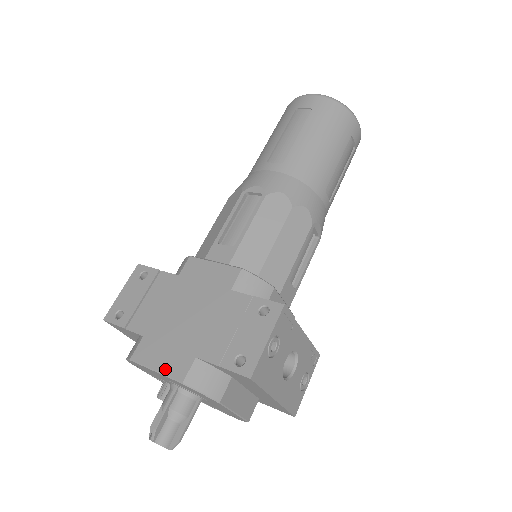
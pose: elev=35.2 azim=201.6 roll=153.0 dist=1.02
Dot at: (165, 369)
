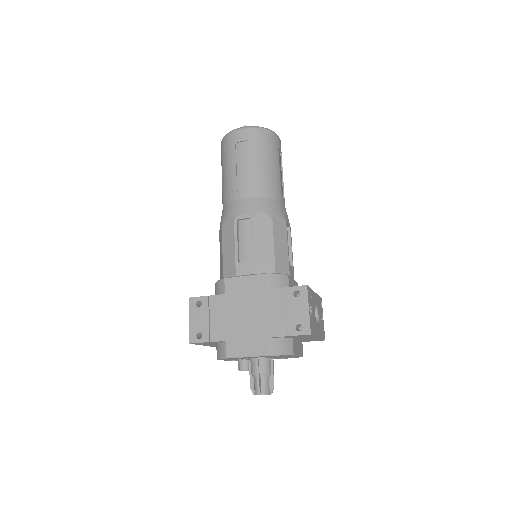
Dot at: (254, 353)
